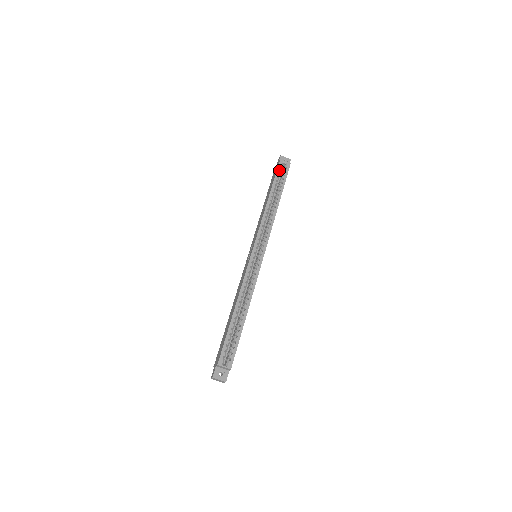
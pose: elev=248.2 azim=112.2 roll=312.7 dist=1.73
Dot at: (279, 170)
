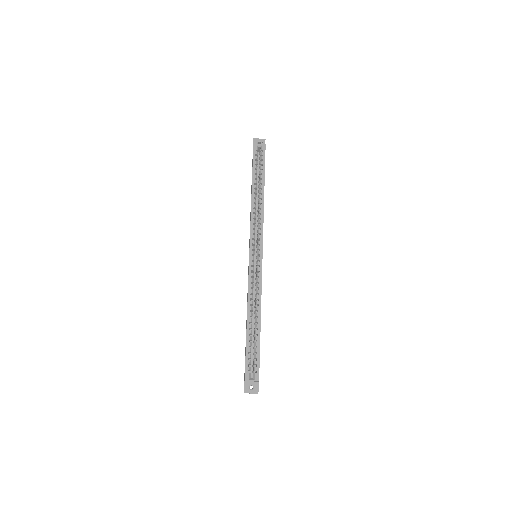
Dot at: (255, 156)
